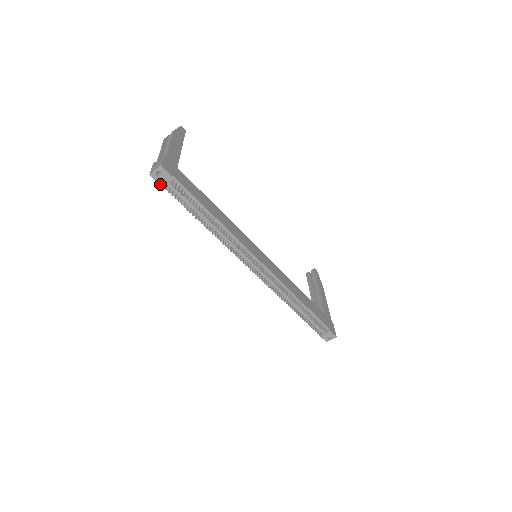
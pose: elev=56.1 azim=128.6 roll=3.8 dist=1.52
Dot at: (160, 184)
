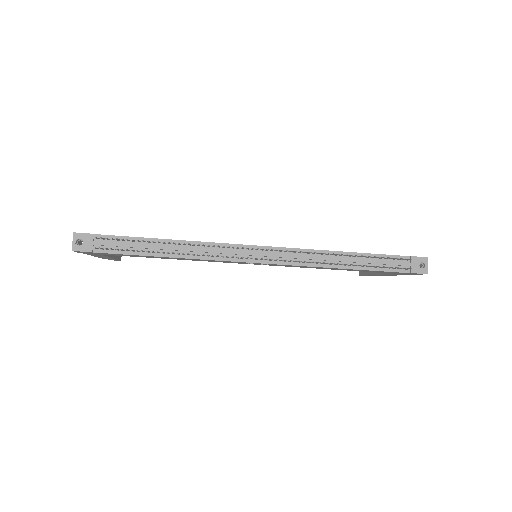
Dot at: (89, 251)
